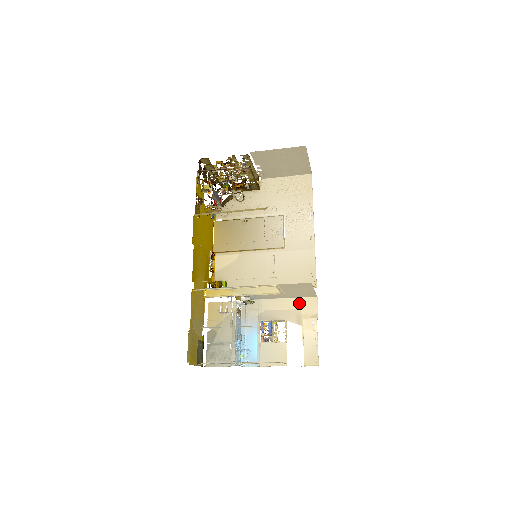
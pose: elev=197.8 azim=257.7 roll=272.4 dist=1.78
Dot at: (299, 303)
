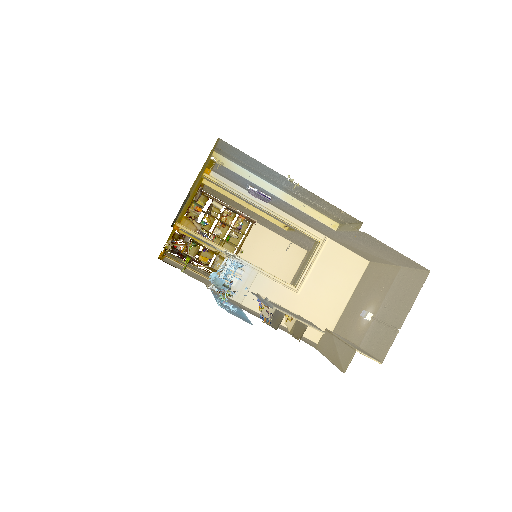
Dot at: occluded
